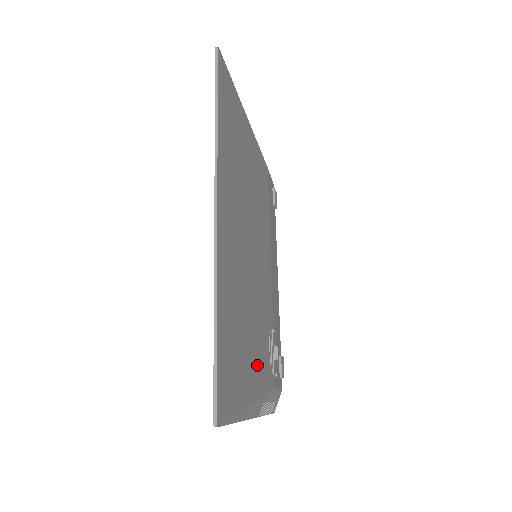
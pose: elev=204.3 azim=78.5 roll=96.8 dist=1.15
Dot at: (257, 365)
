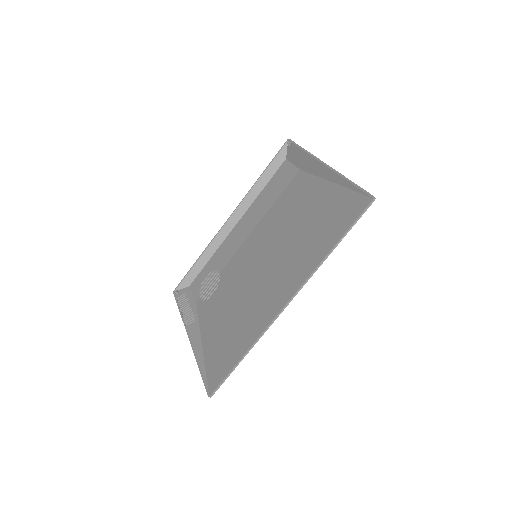
Dot at: (214, 321)
